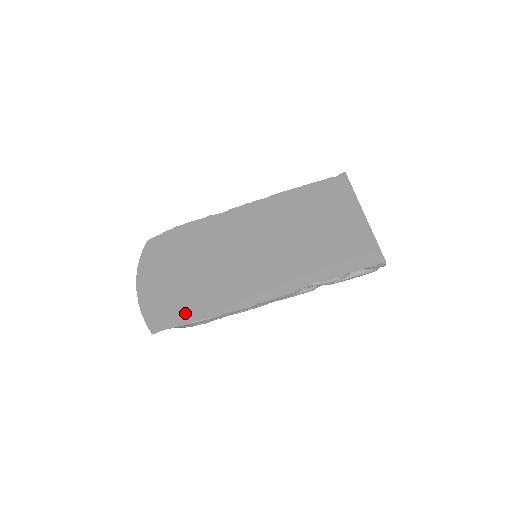
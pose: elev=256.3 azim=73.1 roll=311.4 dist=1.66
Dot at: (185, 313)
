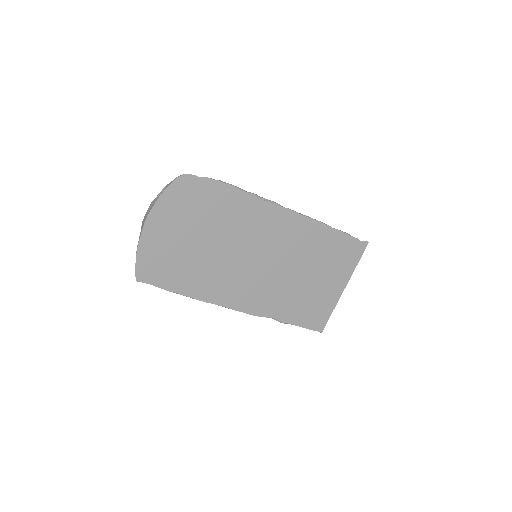
Dot at: (173, 280)
